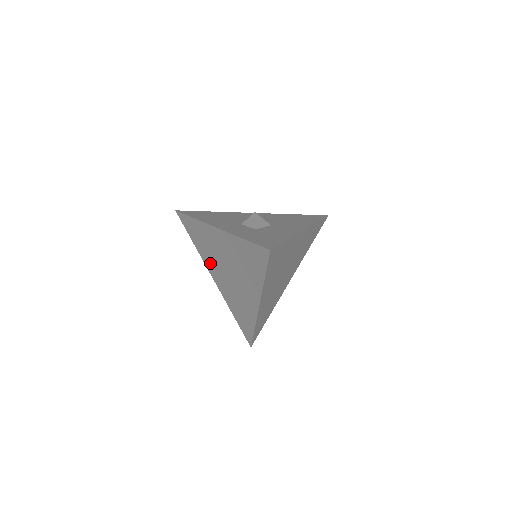
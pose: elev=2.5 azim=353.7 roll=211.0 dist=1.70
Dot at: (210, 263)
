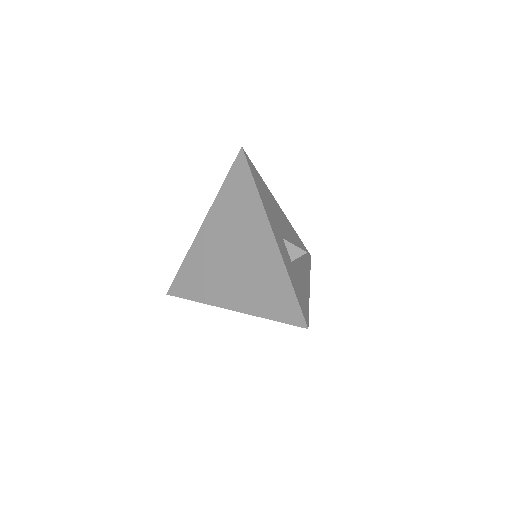
Dot at: (219, 220)
